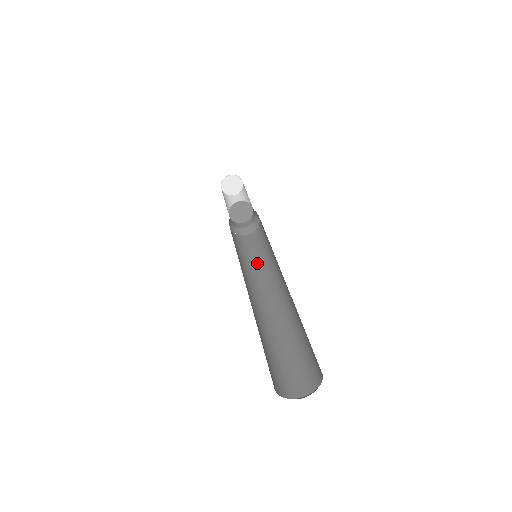
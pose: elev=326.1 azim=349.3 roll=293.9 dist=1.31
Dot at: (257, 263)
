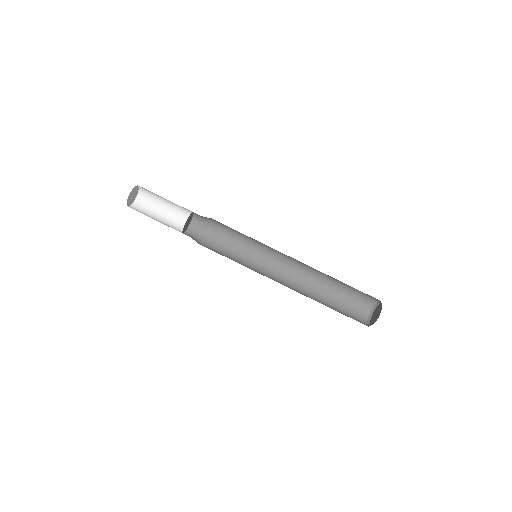
Dot at: (250, 248)
